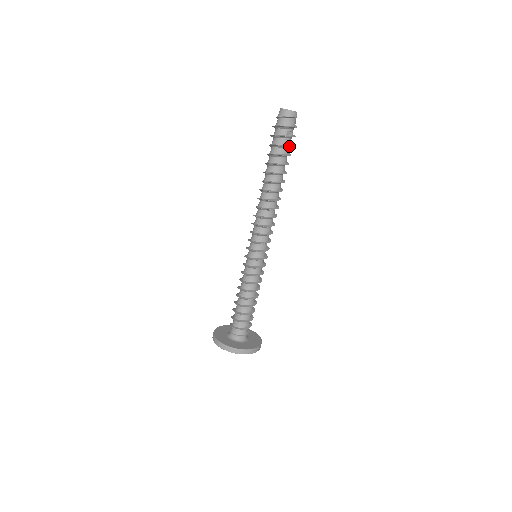
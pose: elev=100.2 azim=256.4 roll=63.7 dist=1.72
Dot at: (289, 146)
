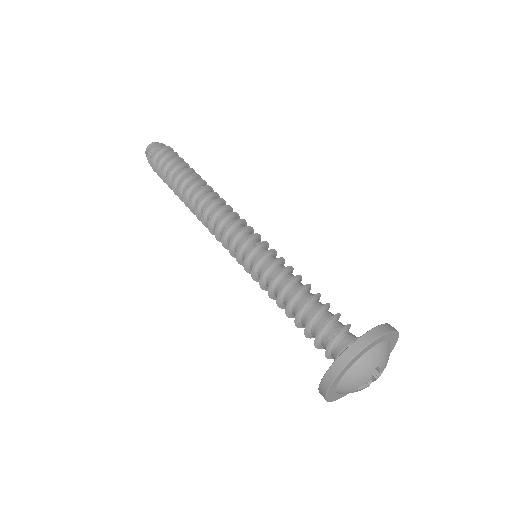
Dot at: (180, 158)
